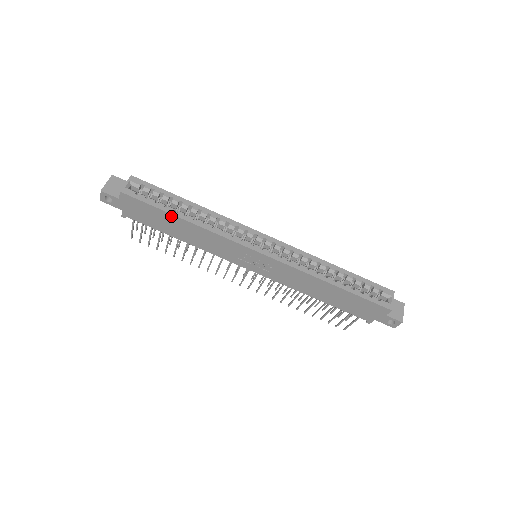
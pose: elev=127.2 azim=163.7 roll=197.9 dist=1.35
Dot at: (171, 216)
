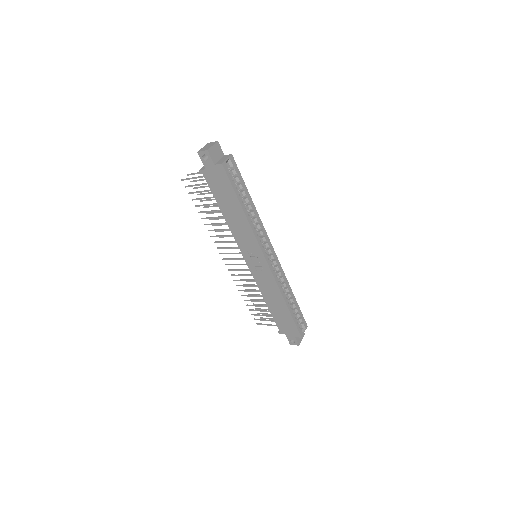
Dot at: (237, 202)
